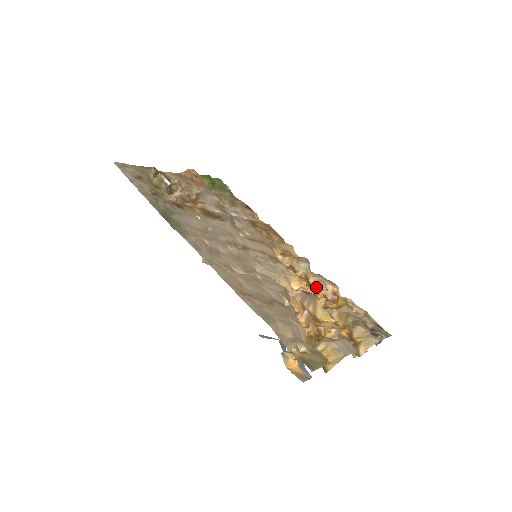
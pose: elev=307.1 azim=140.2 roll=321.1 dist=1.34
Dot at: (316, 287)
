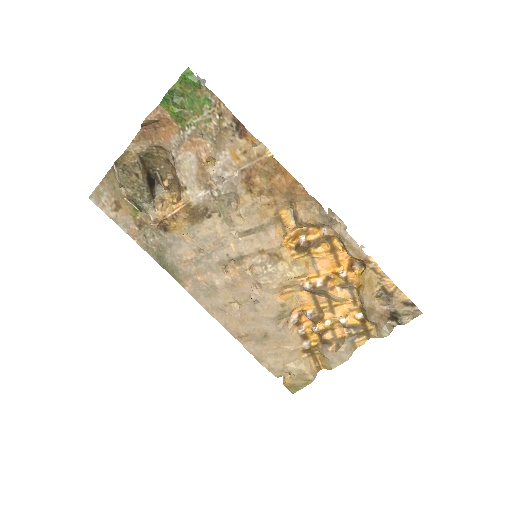
Dot at: (342, 248)
